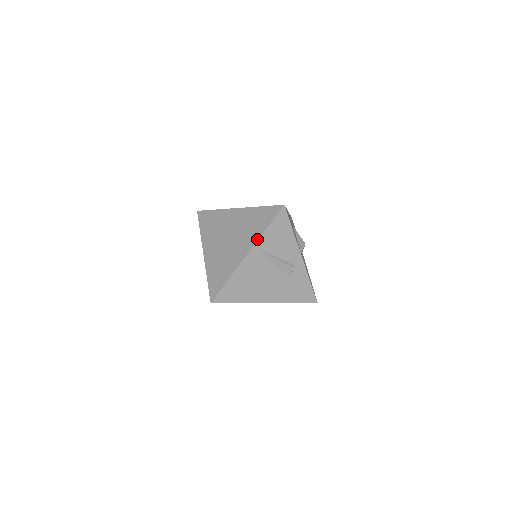
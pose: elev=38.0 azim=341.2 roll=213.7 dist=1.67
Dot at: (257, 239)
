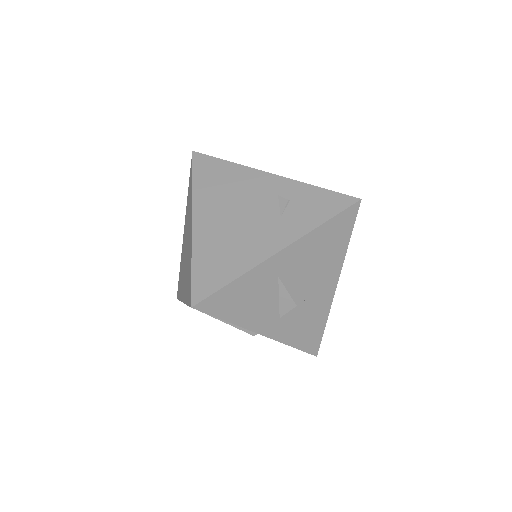
Dot at: (184, 302)
